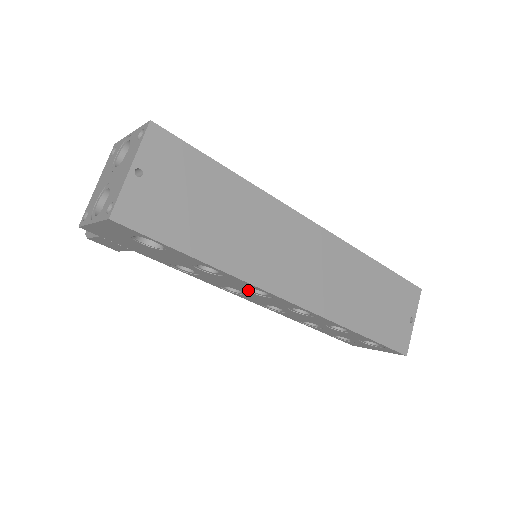
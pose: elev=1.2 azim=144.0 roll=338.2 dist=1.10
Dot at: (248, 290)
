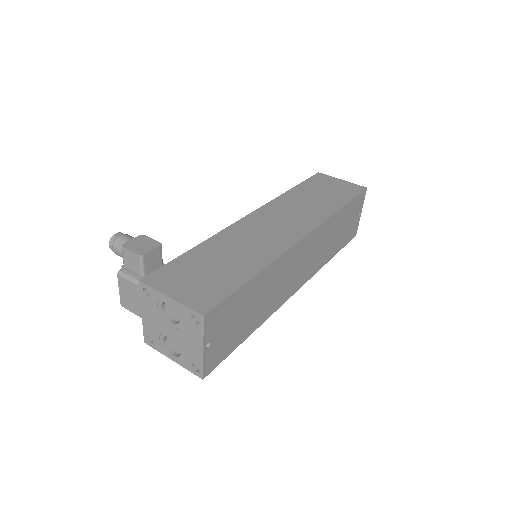
Dot at: occluded
